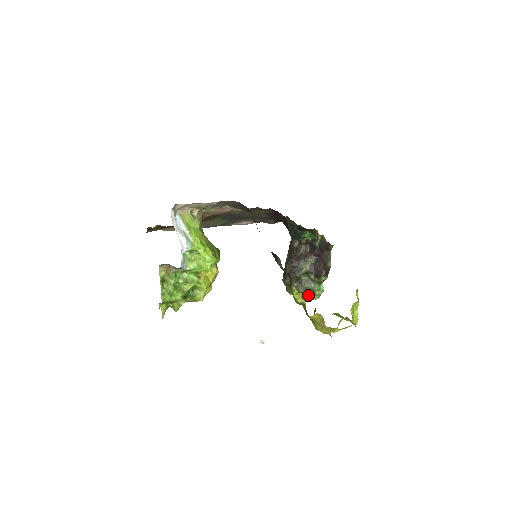
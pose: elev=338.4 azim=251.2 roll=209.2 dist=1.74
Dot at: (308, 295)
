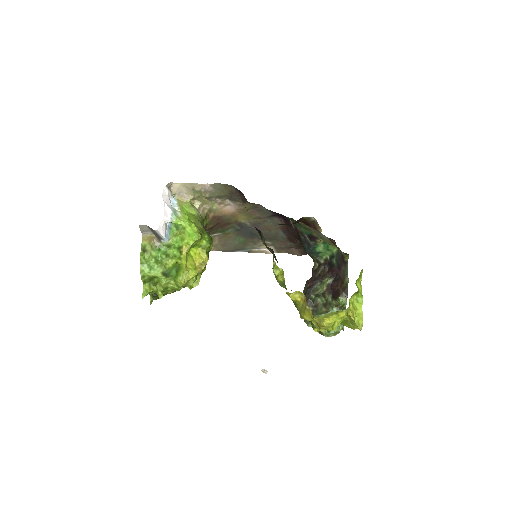
Dot at: occluded
